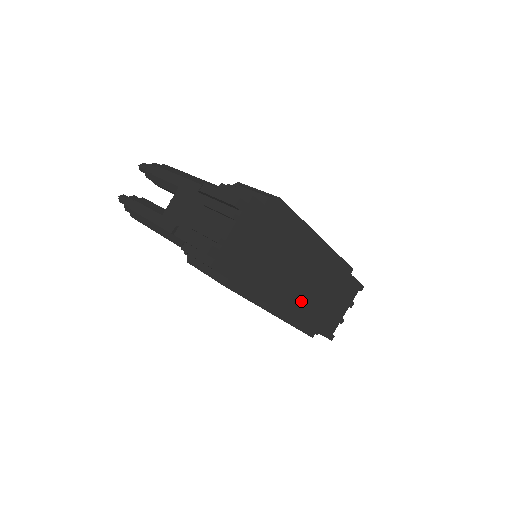
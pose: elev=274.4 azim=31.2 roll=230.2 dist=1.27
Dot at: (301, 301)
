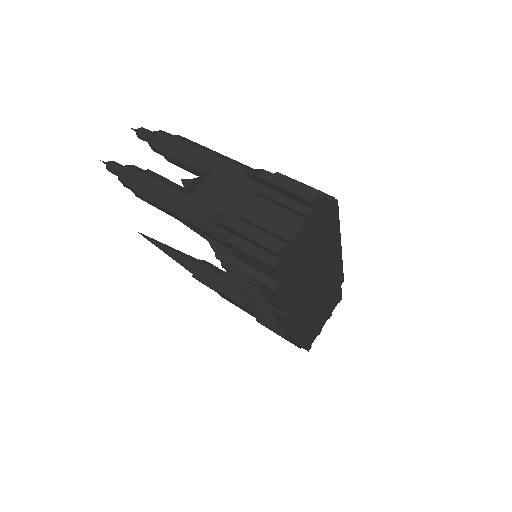
Dot at: (308, 310)
